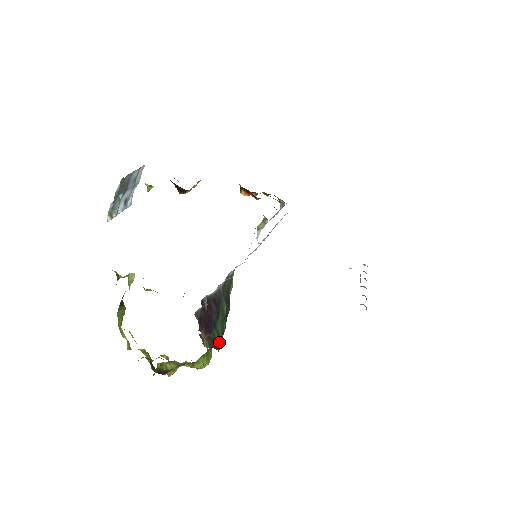
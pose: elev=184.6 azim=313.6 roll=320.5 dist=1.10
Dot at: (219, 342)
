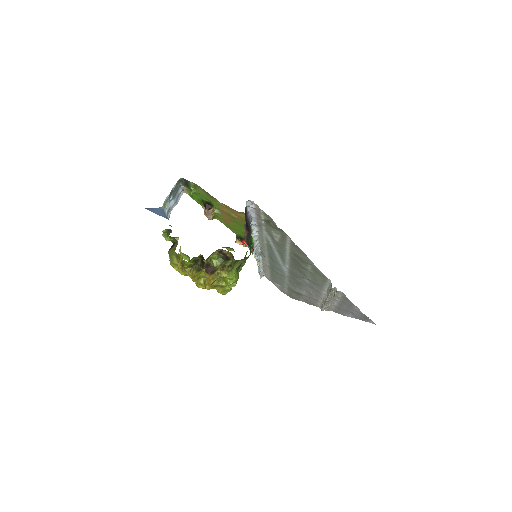
Dot at: occluded
